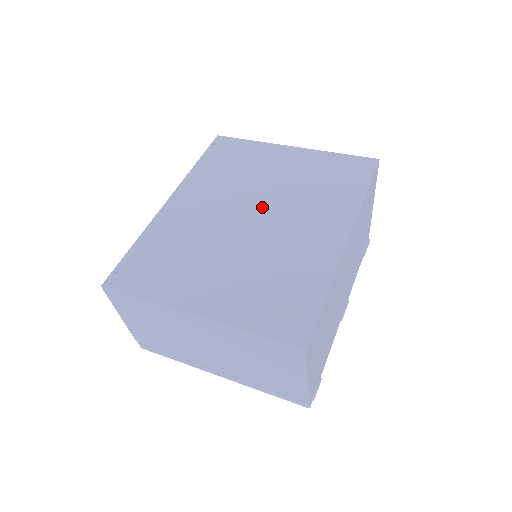
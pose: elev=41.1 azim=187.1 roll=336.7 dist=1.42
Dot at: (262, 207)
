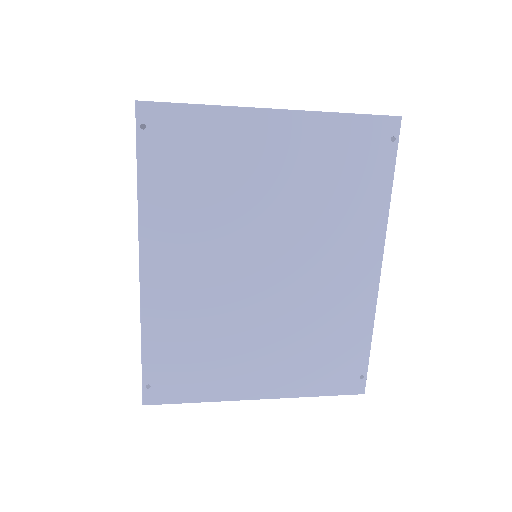
Dot at: (273, 248)
